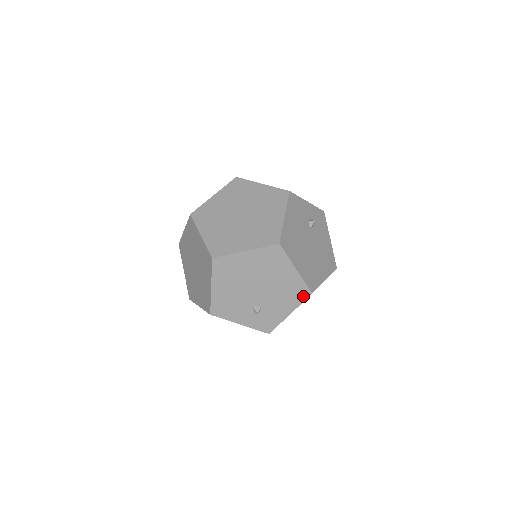
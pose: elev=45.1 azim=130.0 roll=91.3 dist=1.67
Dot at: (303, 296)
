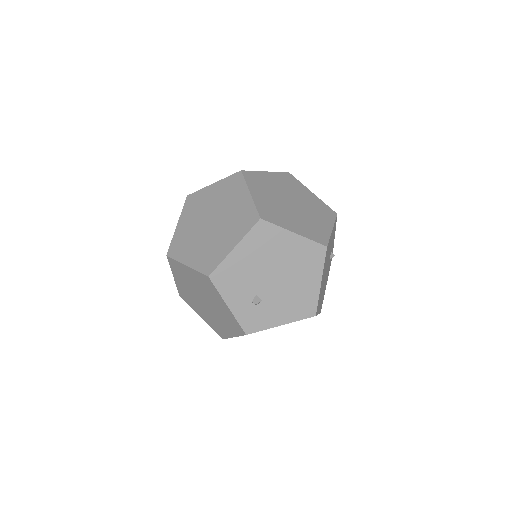
Dot at: (306, 313)
